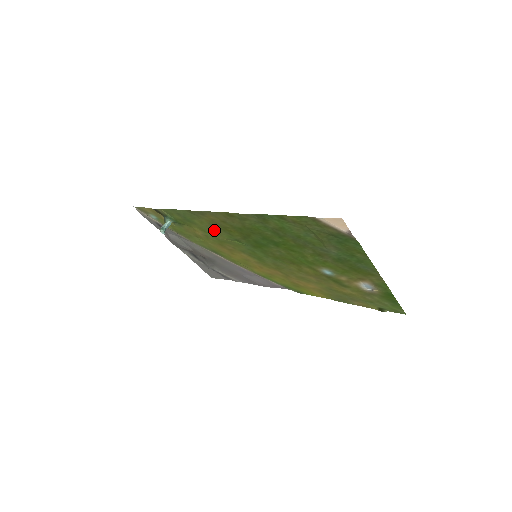
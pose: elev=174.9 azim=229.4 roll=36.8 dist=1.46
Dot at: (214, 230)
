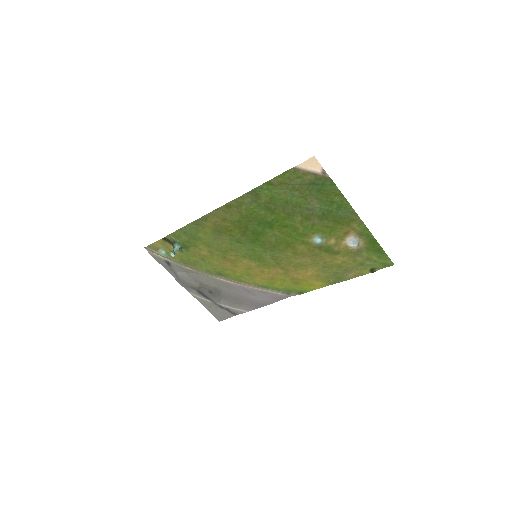
Dot at: (217, 238)
